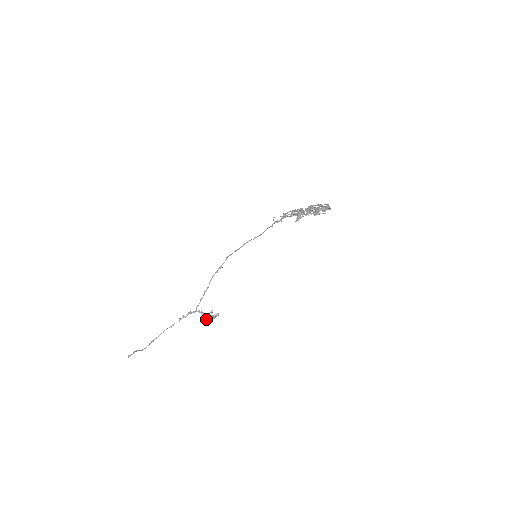
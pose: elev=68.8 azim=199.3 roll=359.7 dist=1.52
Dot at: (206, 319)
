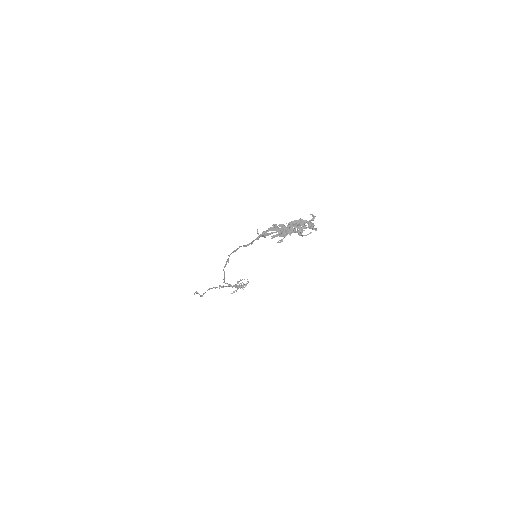
Dot at: (236, 291)
